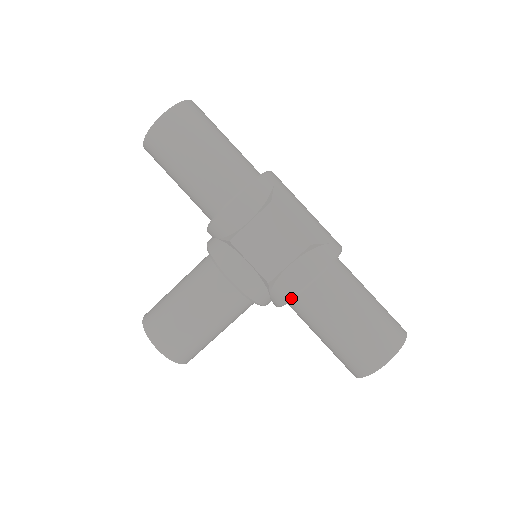
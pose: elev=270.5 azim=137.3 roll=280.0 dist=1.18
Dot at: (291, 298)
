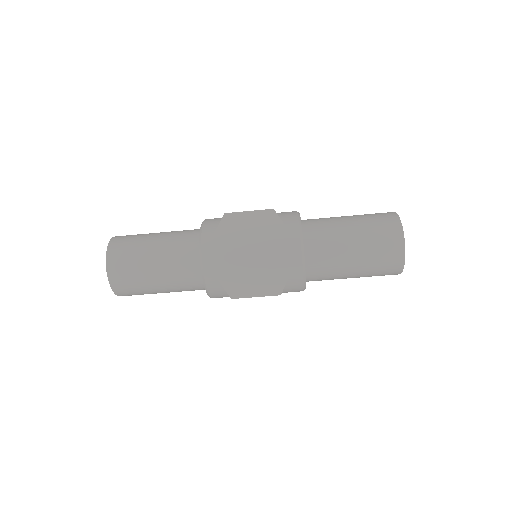
Dot at: occluded
